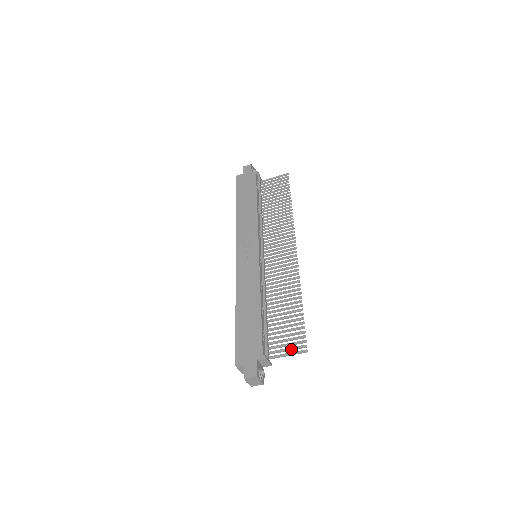
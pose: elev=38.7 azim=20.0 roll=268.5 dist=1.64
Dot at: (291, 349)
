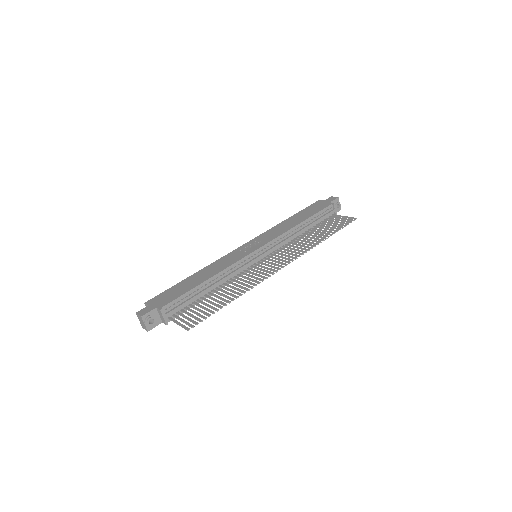
Dot at: (185, 322)
